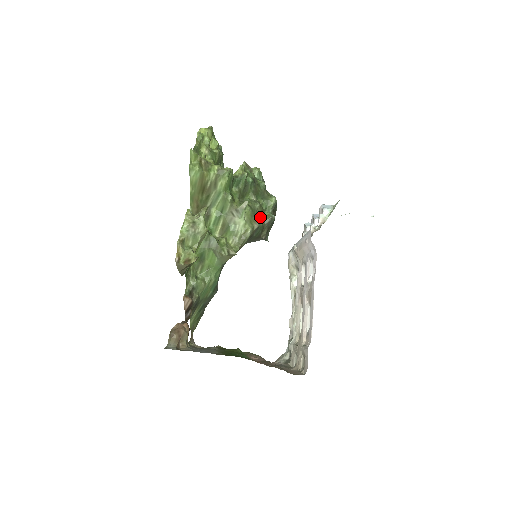
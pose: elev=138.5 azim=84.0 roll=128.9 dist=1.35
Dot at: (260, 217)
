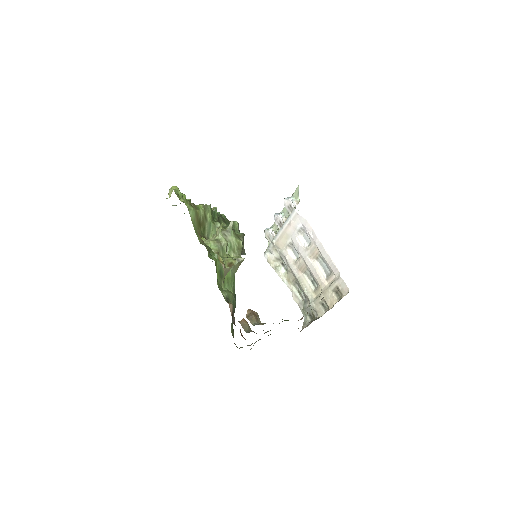
Dot at: occluded
